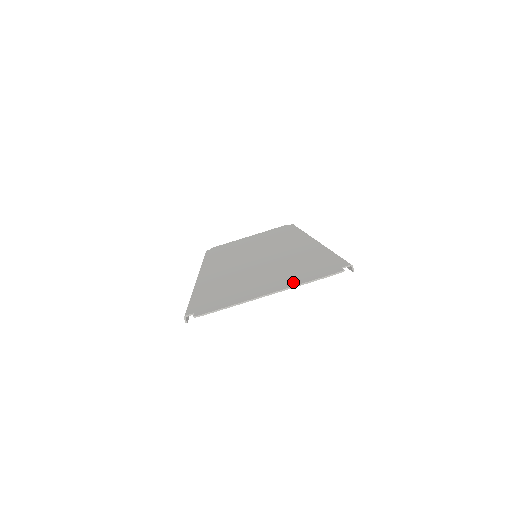
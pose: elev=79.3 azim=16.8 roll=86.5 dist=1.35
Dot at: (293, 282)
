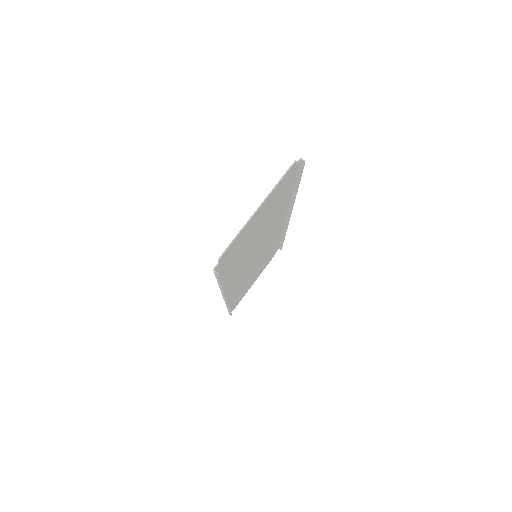
Dot at: (270, 195)
